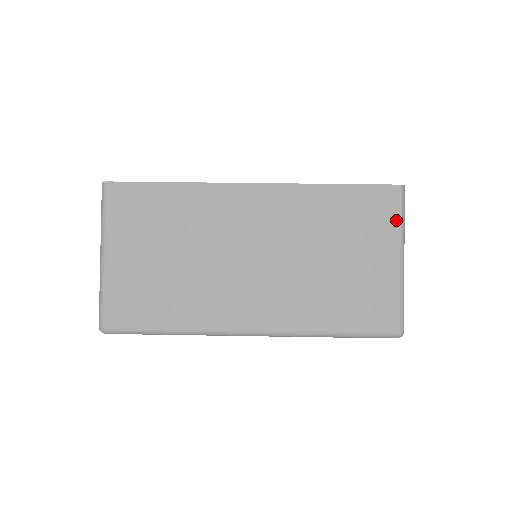
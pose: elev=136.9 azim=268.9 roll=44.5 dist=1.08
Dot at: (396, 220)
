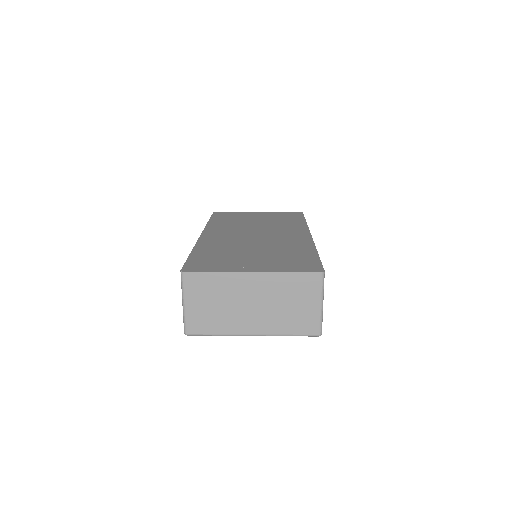
Dot at: (320, 288)
